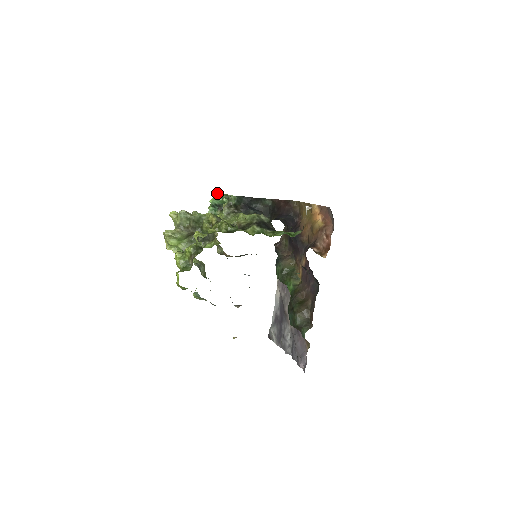
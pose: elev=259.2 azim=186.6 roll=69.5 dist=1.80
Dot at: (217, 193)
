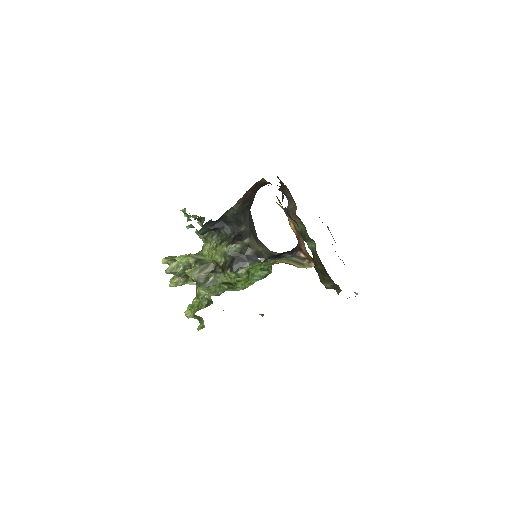
Dot at: (184, 212)
